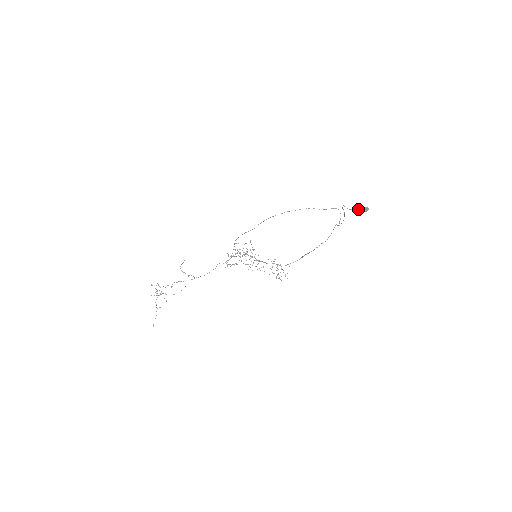
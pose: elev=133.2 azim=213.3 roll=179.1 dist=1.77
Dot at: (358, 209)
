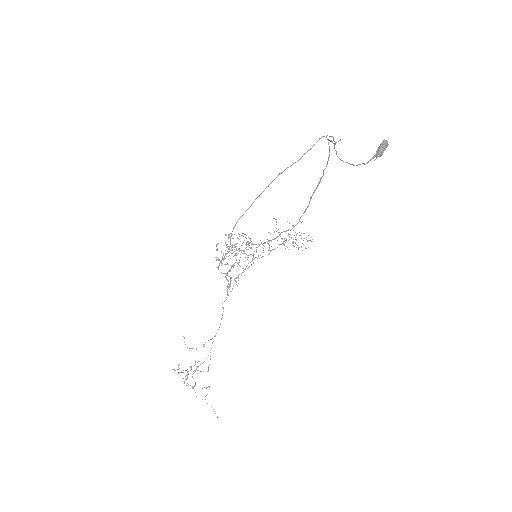
Dot at: (371, 158)
